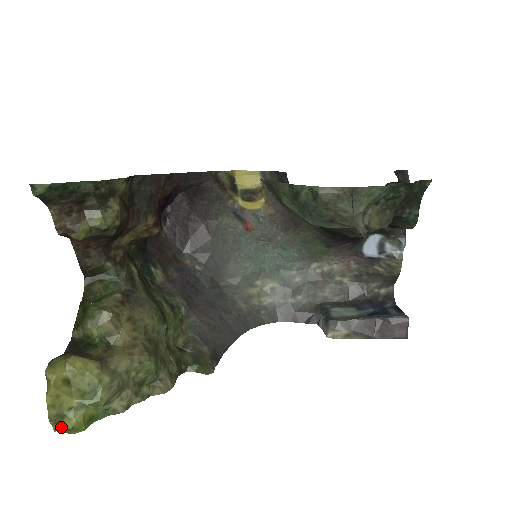
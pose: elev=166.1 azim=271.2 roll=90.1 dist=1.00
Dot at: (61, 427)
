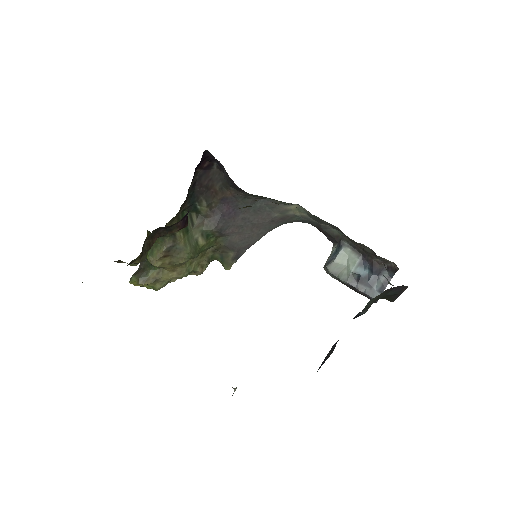
Dot at: occluded
